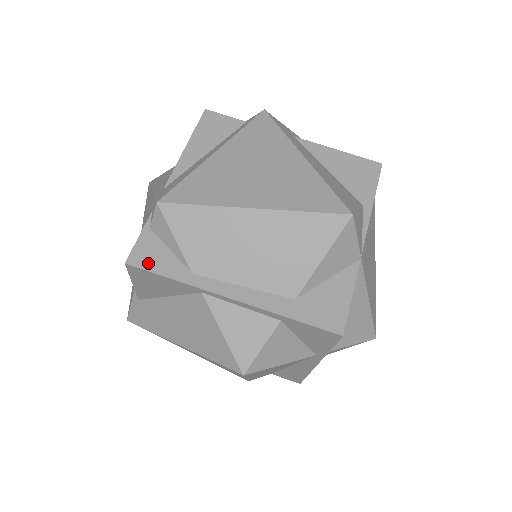
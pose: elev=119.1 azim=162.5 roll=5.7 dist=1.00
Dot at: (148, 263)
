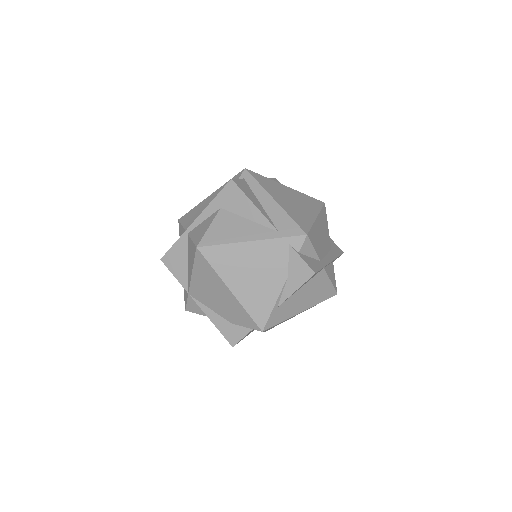
Dot at: (316, 267)
